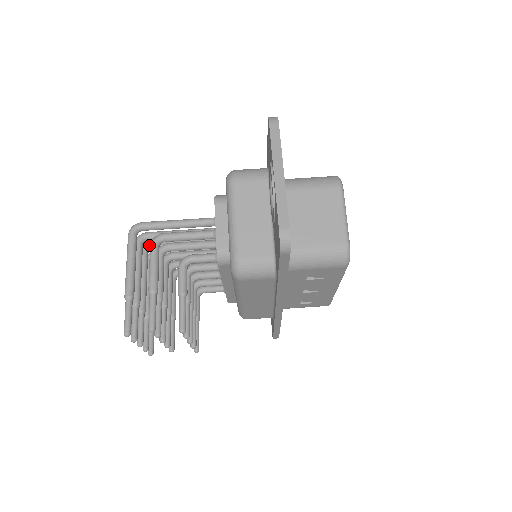
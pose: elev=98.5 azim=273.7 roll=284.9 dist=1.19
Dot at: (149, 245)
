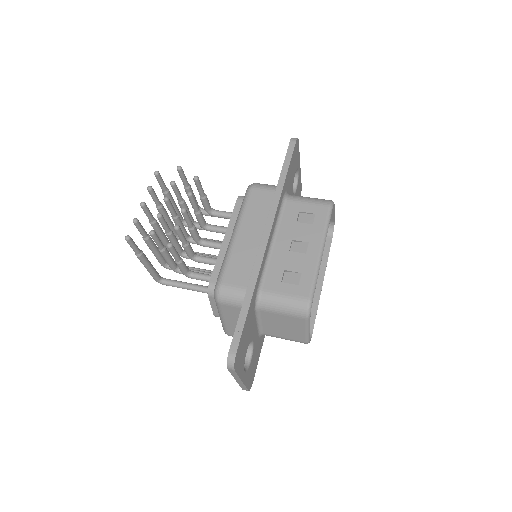
Dot at: occluded
